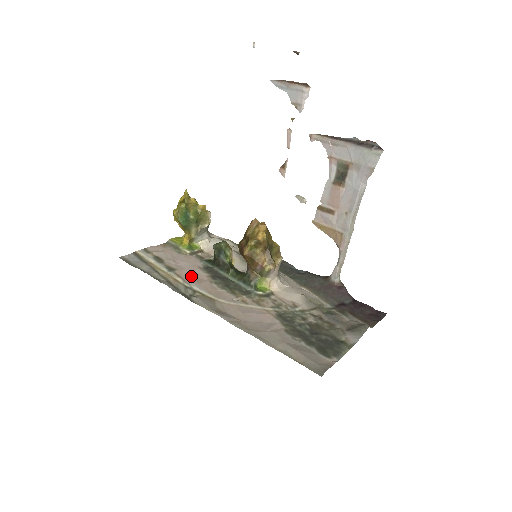
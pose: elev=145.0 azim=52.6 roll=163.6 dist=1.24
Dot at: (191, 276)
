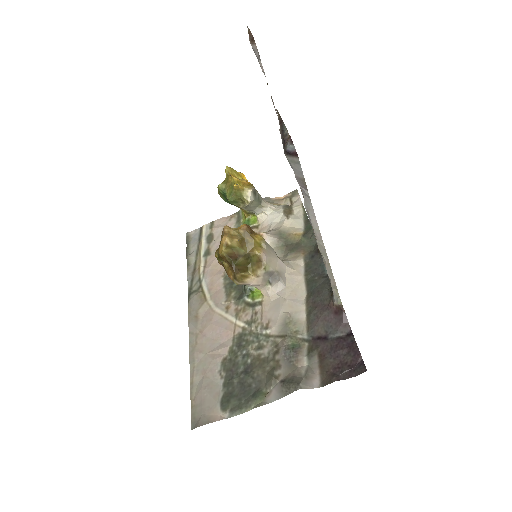
Dot at: (214, 265)
